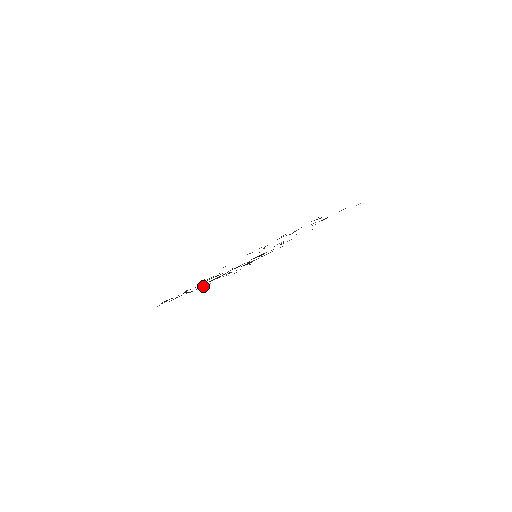
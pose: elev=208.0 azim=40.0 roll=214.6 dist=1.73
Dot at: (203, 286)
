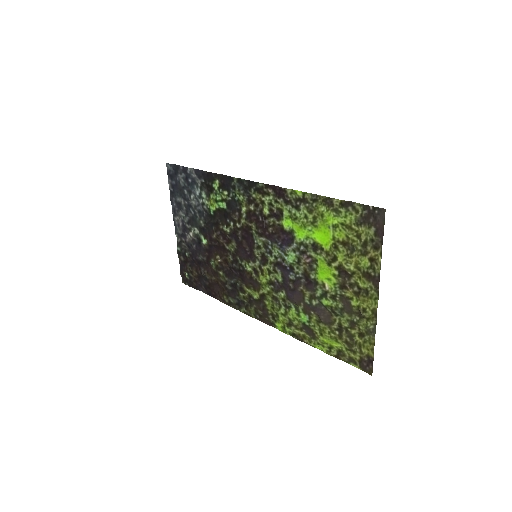
Dot at: (178, 221)
